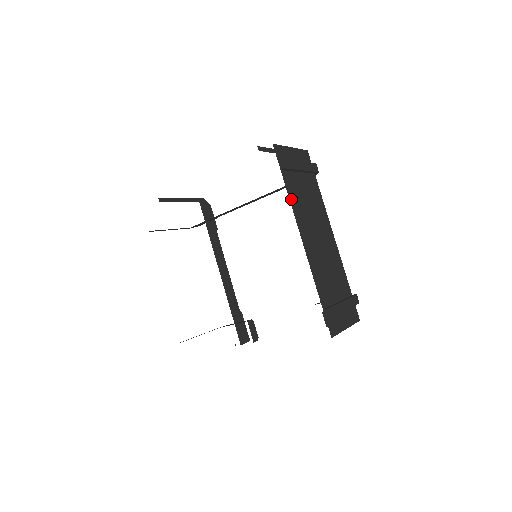
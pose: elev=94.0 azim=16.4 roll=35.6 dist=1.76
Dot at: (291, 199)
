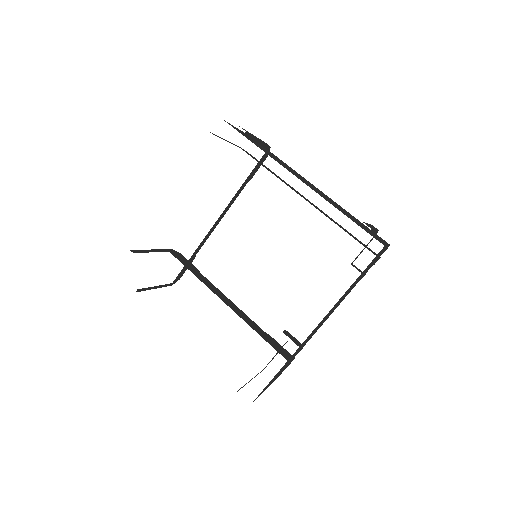
Dot at: occluded
